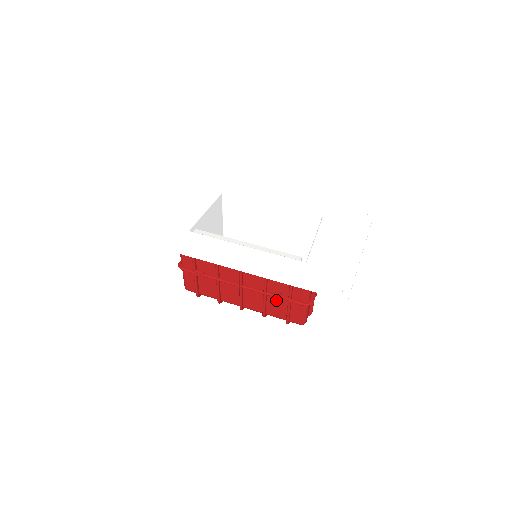
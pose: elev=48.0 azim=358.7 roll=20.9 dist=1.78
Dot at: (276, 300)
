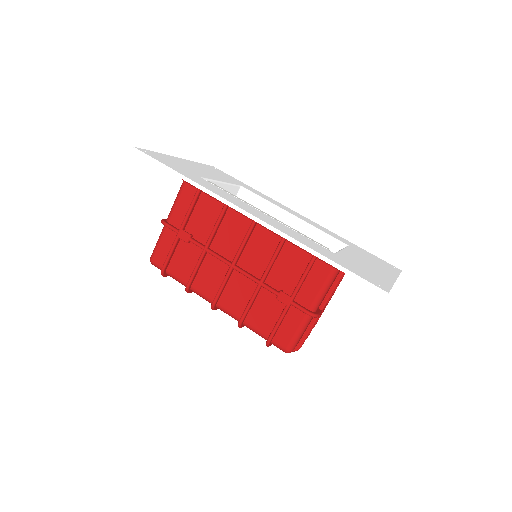
Dot at: (270, 300)
